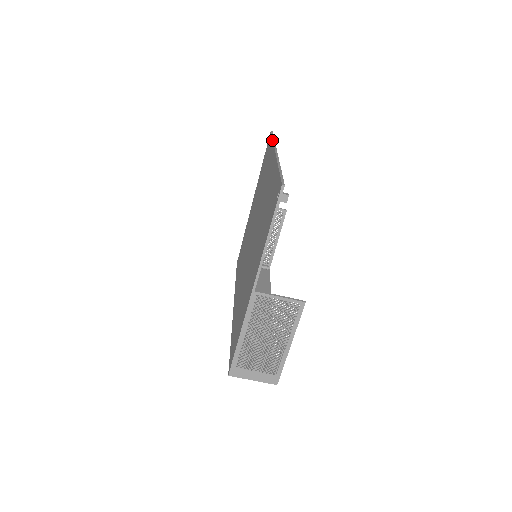
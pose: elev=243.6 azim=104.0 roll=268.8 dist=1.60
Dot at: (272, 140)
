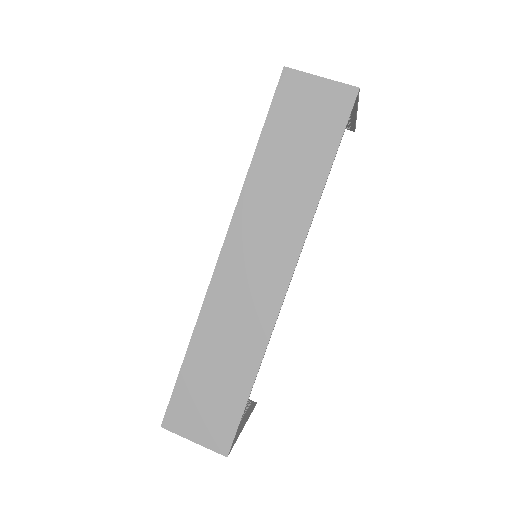
Dot at: occluded
